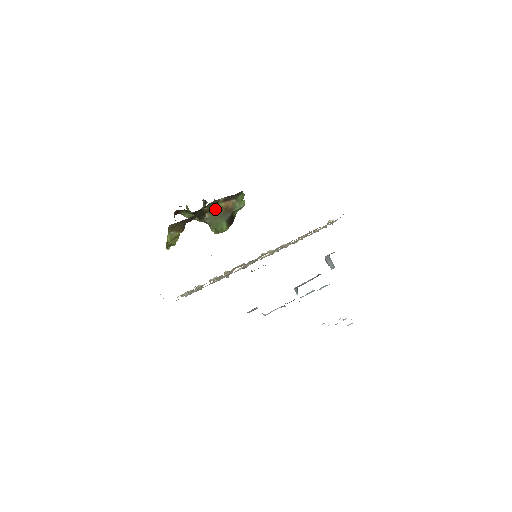
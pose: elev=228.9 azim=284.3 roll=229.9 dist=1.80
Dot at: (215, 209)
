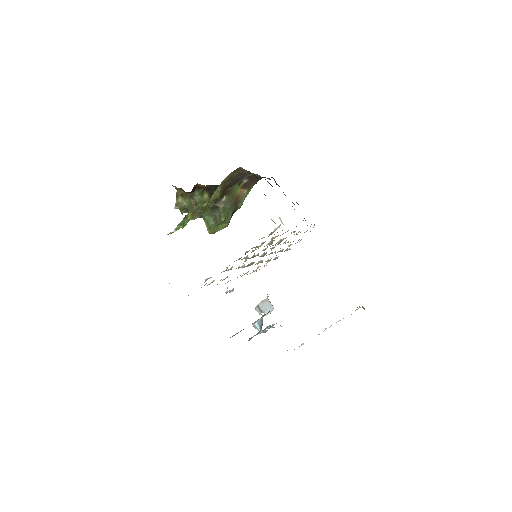
Dot at: (232, 193)
